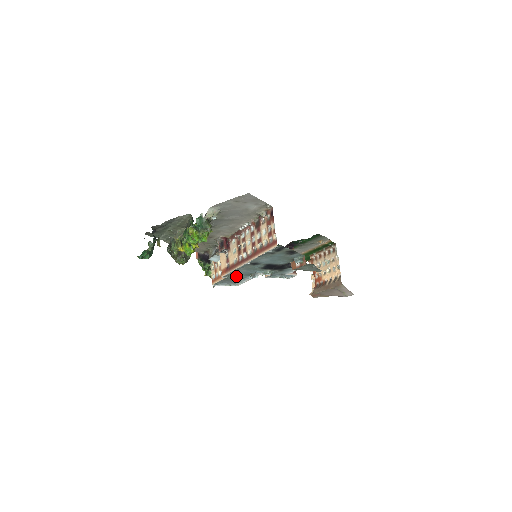
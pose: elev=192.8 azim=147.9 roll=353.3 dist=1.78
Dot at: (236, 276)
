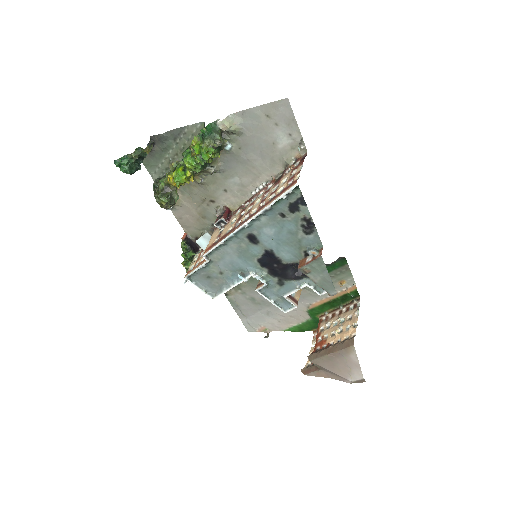
Dot at: (220, 270)
